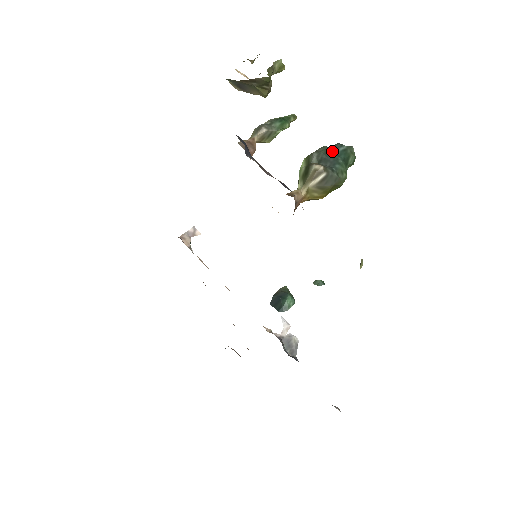
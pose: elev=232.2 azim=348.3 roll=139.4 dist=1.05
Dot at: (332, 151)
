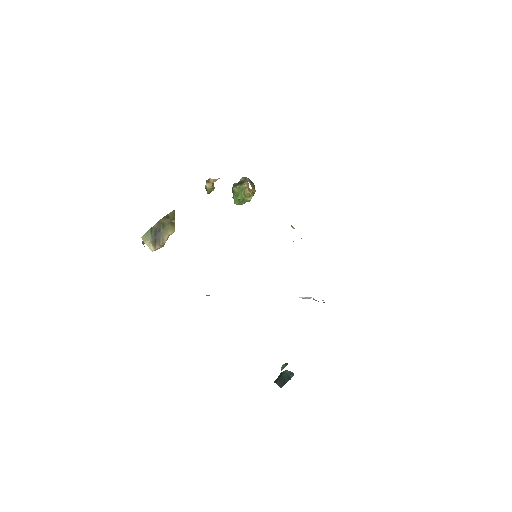
Dot at: occluded
